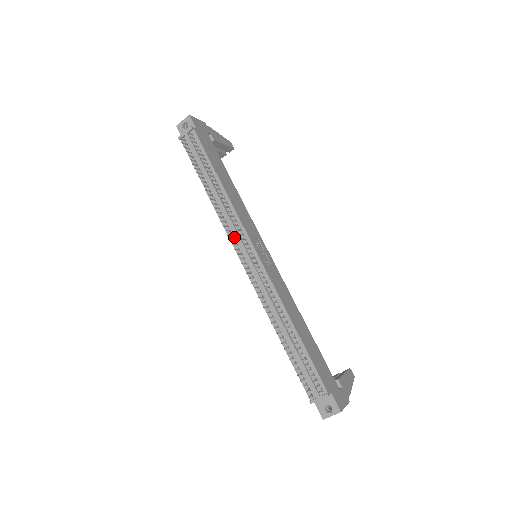
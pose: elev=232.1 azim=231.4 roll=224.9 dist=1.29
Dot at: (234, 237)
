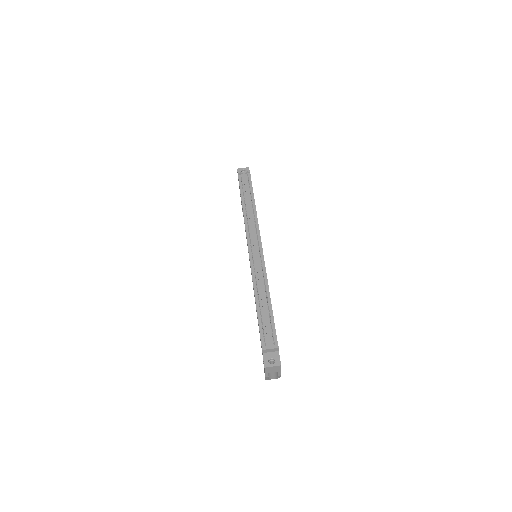
Dot at: (250, 235)
